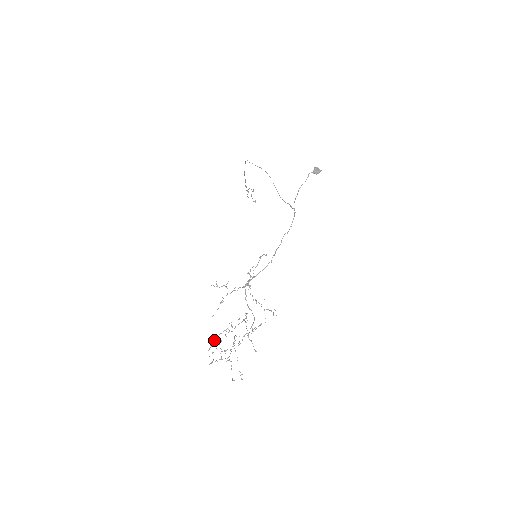
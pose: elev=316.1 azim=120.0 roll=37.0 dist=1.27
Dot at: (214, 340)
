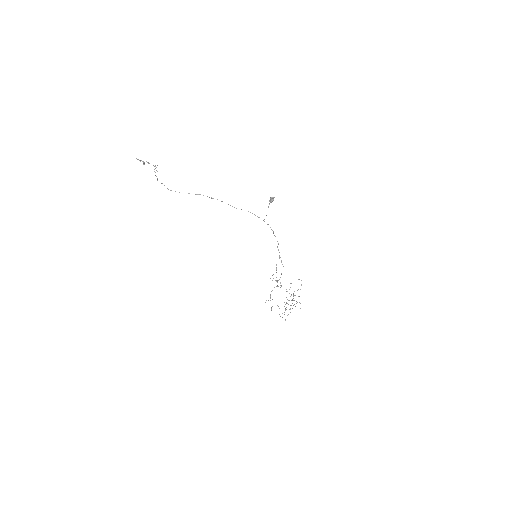
Dot at: occluded
